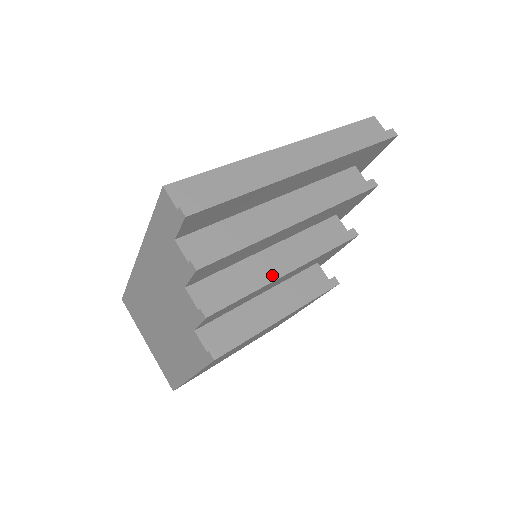
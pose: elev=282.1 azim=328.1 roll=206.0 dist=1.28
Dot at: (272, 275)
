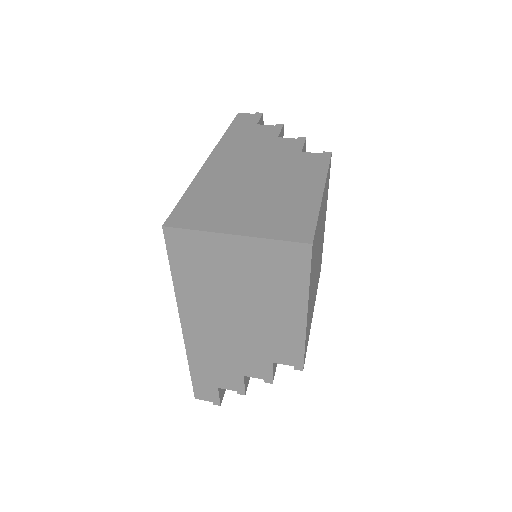
Dot at: occluded
